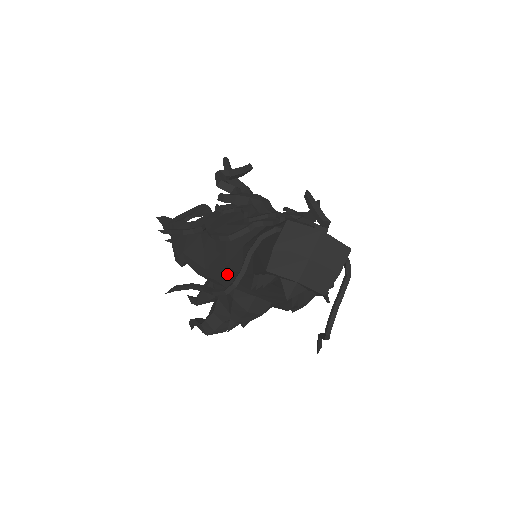
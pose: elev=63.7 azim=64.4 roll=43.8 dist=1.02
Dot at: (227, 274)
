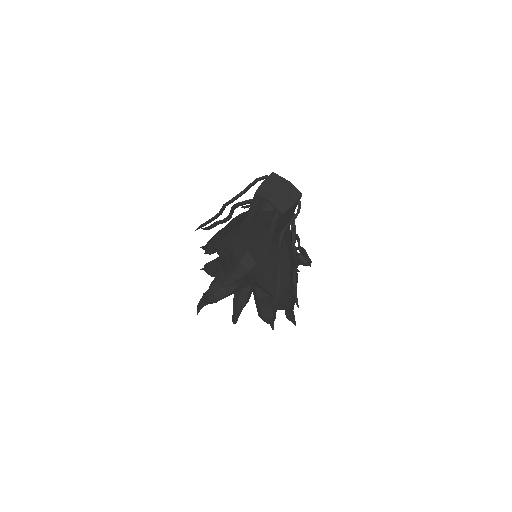
Dot at: (234, 234)
